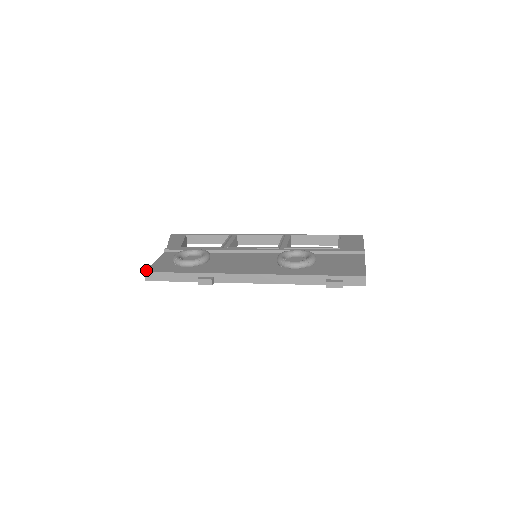
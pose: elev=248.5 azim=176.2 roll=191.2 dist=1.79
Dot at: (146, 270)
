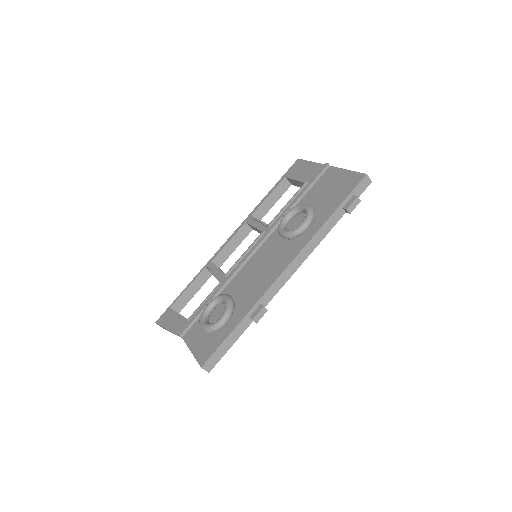
Dot at: (200, 364)
